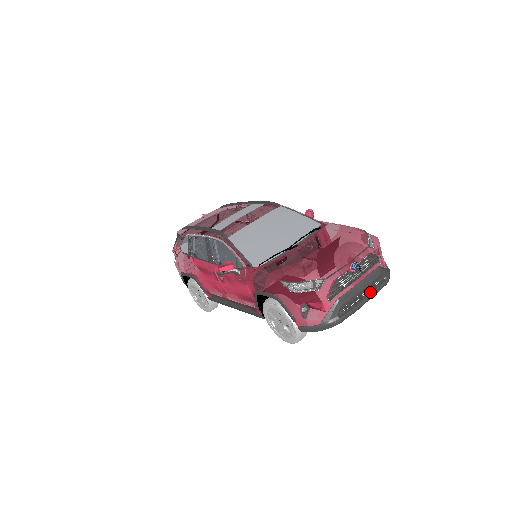
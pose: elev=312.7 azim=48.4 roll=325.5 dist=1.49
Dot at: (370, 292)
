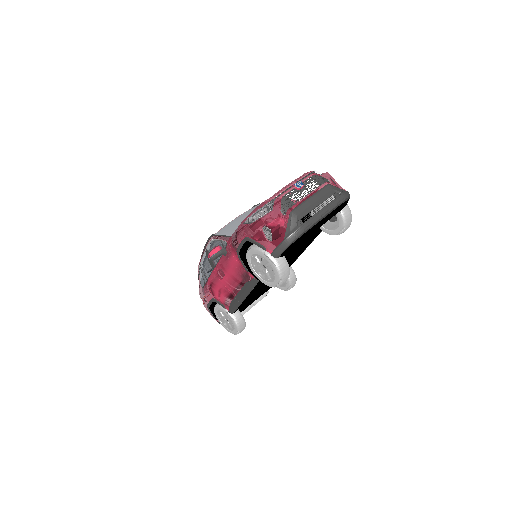
Dot at: (327, 205)
